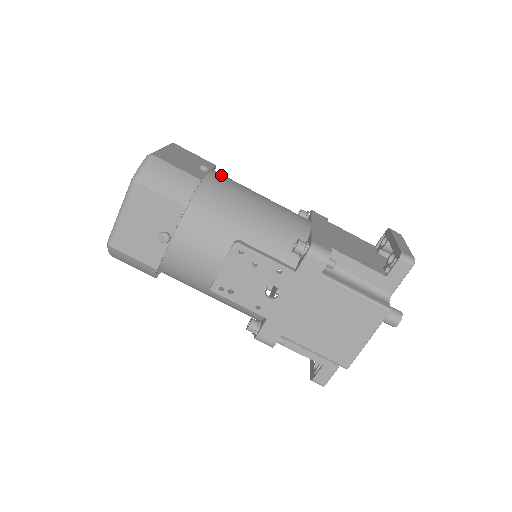
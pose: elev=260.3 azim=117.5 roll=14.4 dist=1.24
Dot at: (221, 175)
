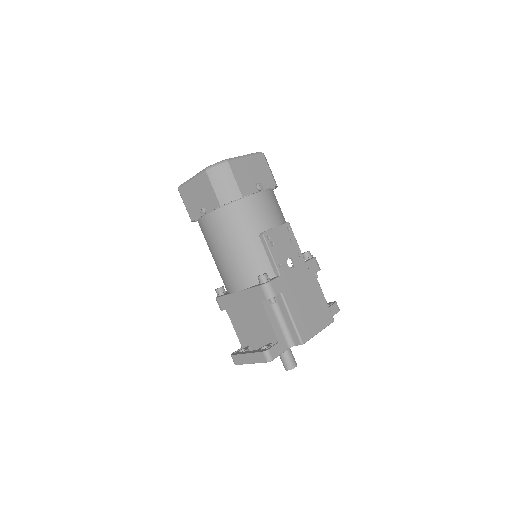
Dot at: occluded
